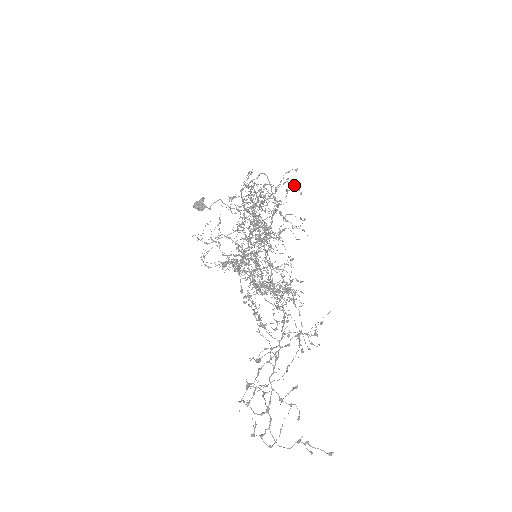
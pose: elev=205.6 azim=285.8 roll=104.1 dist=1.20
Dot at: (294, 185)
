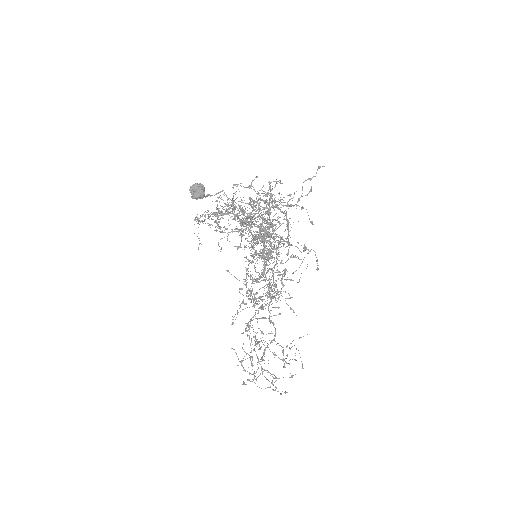
Dot at: occluded
